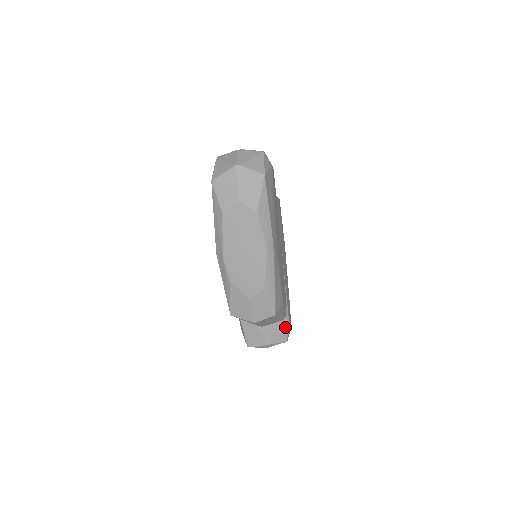
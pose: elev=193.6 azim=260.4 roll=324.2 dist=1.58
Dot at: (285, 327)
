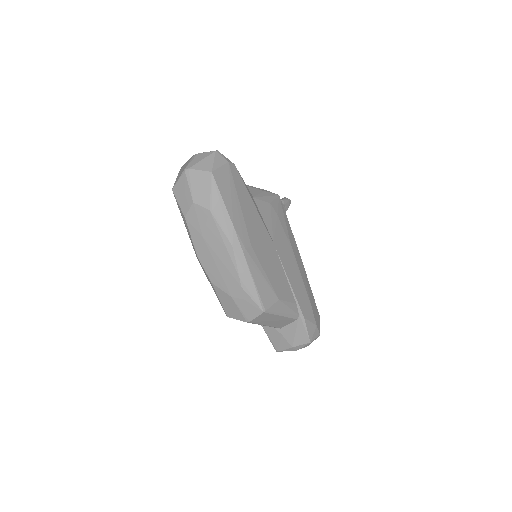
Dot at: (303, 327)
